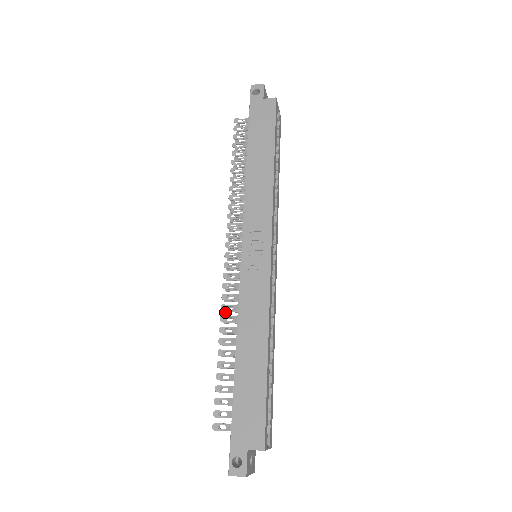
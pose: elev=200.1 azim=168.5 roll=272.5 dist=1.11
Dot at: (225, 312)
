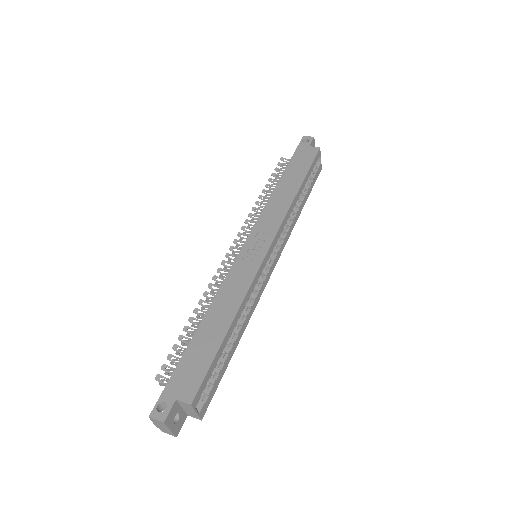
Dot at: (211, 292)
